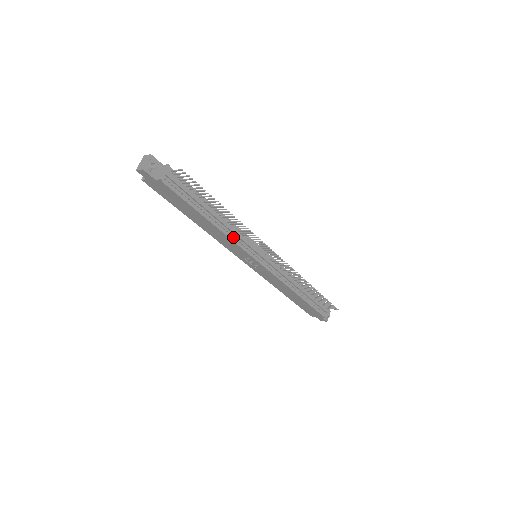
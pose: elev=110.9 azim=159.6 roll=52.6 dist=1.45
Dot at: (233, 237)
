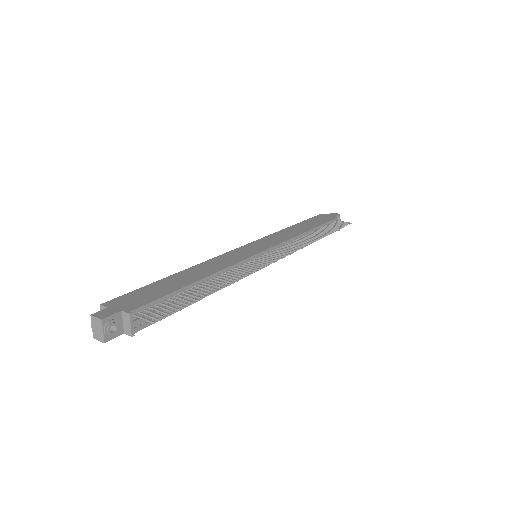
Dot at: (230, 280)
